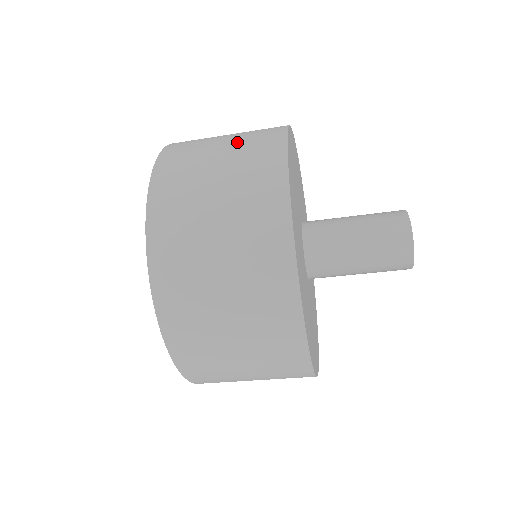
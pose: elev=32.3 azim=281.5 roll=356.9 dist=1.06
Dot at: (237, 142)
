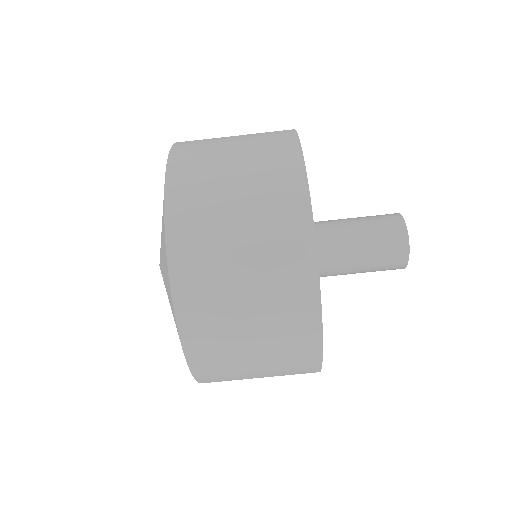
Dot at: (249, 136)
